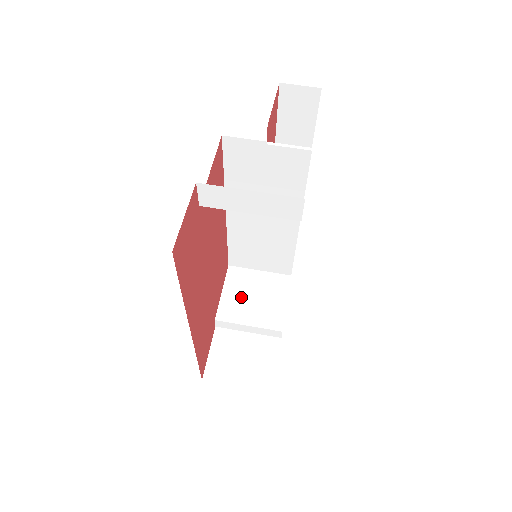
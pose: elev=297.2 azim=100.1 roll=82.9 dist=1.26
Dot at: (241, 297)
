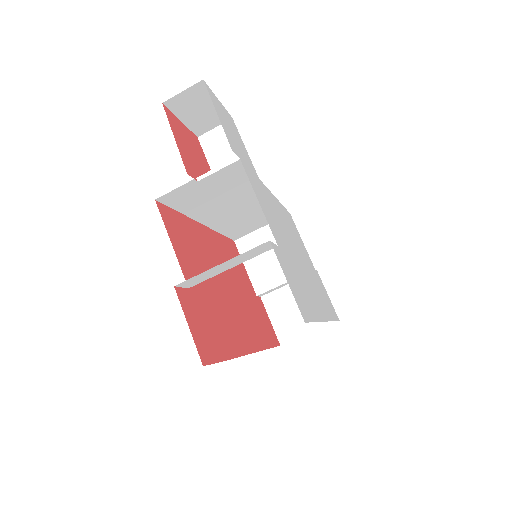
Dot at: (263, 262)
